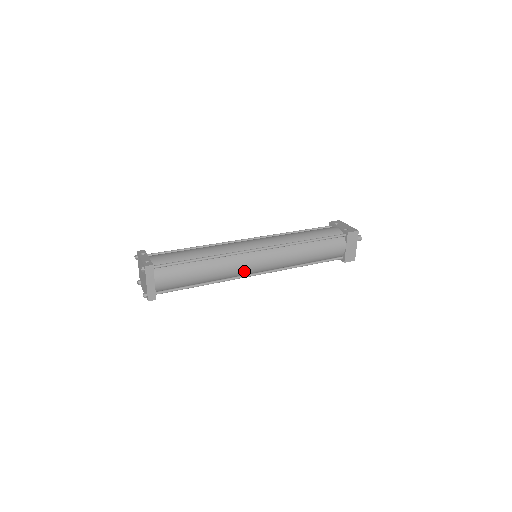
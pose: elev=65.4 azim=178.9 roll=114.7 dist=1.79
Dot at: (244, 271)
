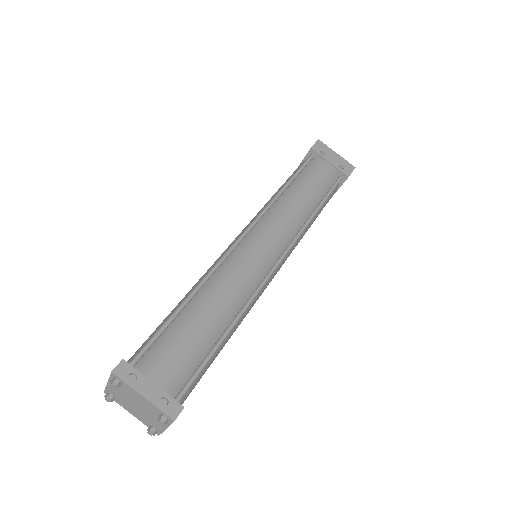
Dot at: occluded
